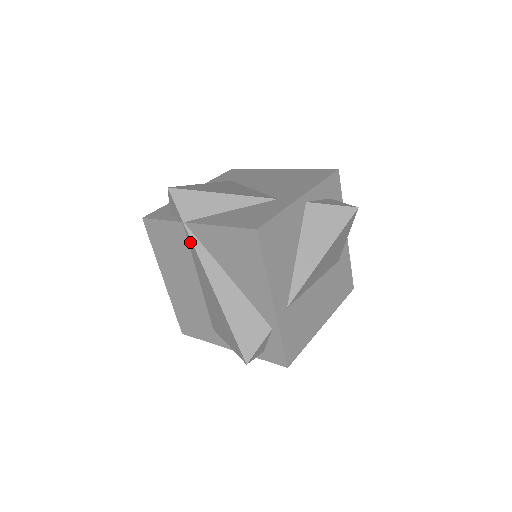
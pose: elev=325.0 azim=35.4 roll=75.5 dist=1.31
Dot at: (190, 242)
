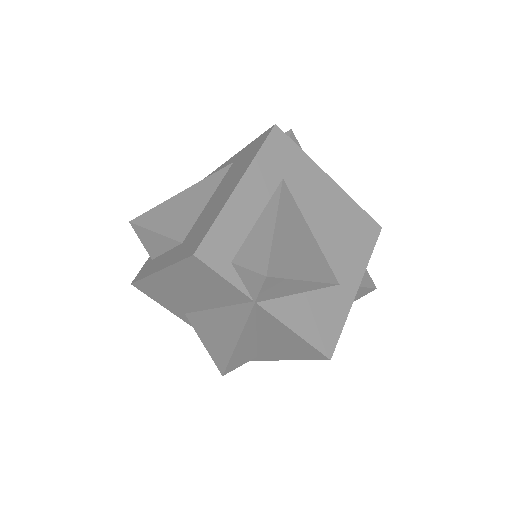
Dot at: (245, 311)
